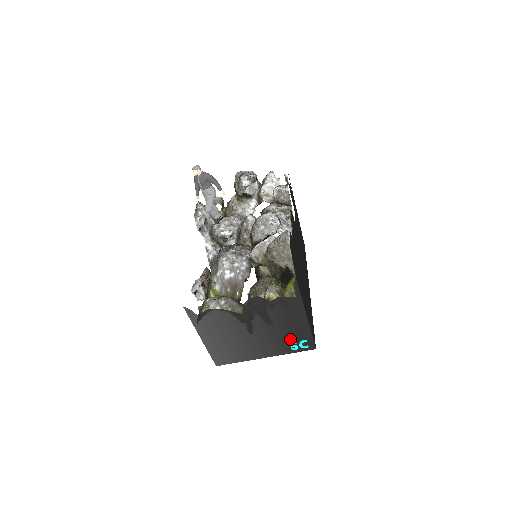
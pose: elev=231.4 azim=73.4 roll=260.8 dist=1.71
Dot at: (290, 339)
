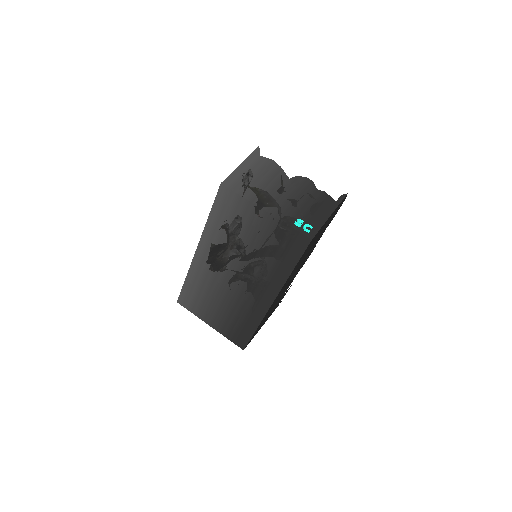
Dot at: (301, 218)
